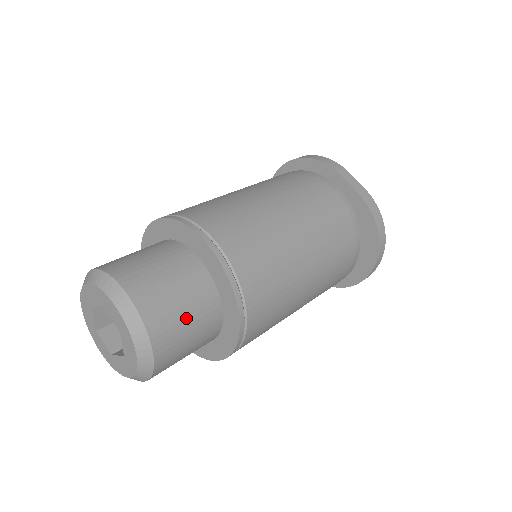
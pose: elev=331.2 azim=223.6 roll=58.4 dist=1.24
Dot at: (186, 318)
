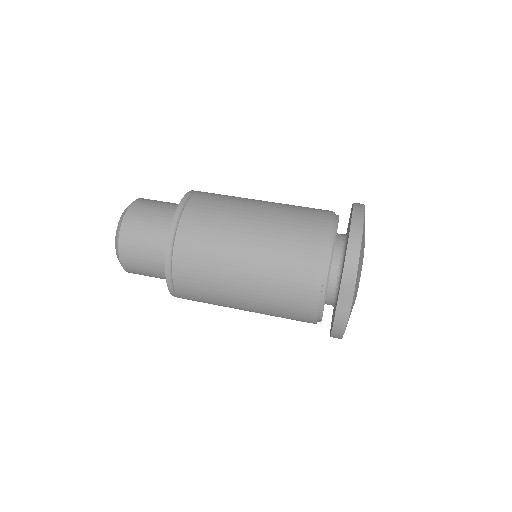
Dot at: (150, 275)
